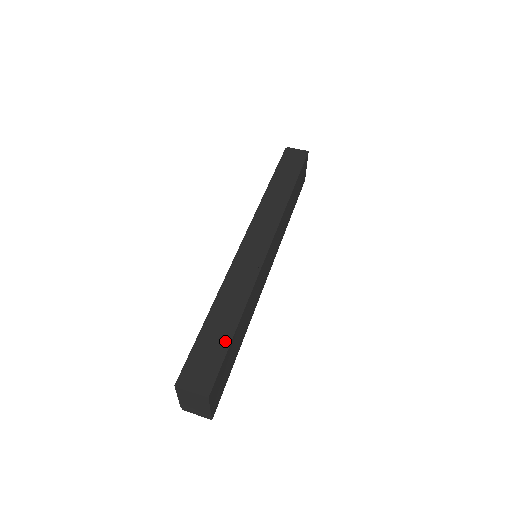
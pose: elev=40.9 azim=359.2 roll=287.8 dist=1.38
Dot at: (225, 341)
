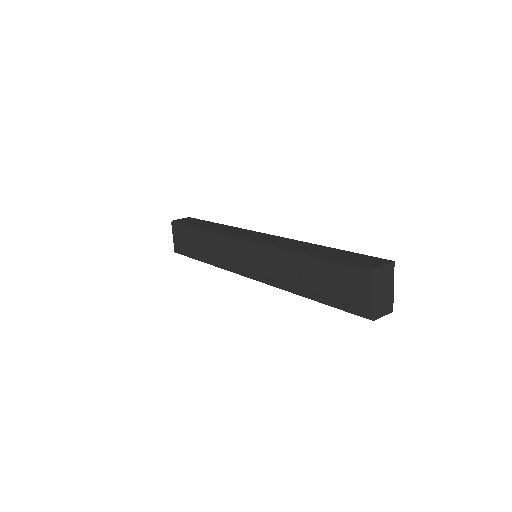
Dot at: (344, 252)
